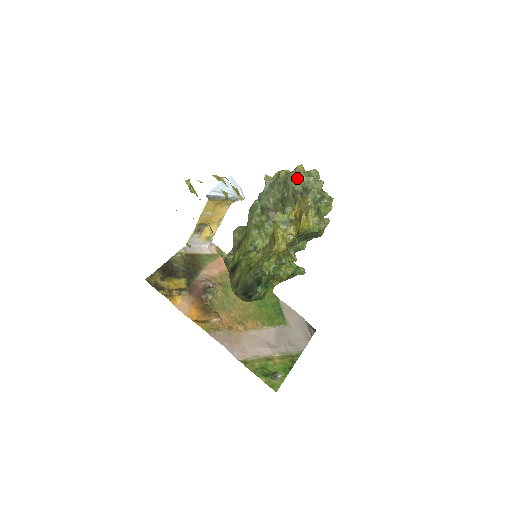
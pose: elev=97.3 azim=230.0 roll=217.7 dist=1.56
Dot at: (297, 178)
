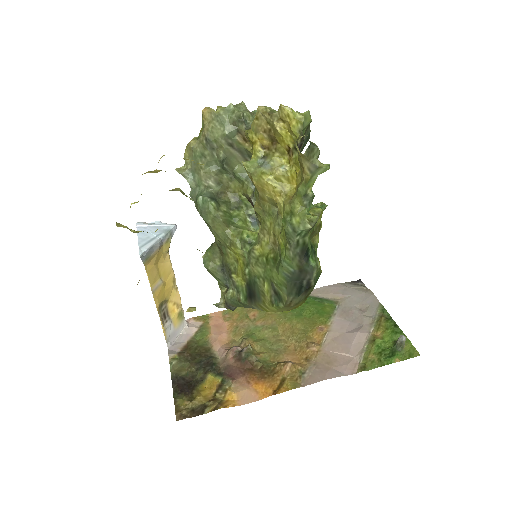
Dot at: (216, 122)
